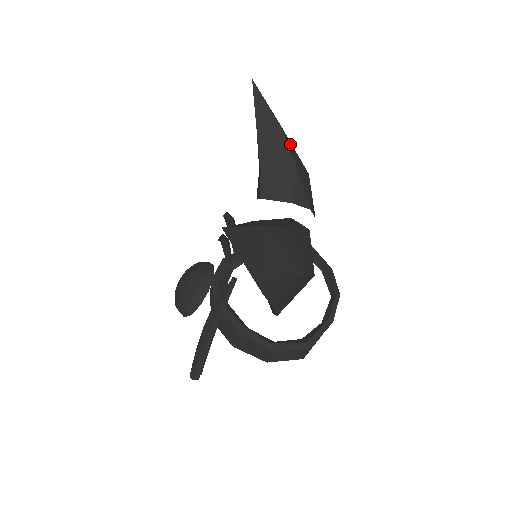
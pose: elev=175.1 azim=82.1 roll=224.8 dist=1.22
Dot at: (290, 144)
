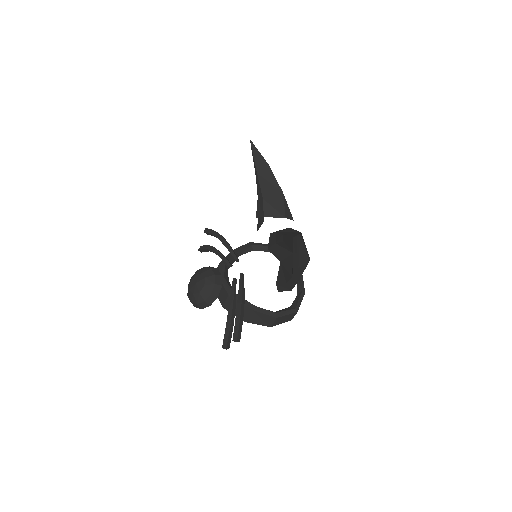
Dot at: occluded
